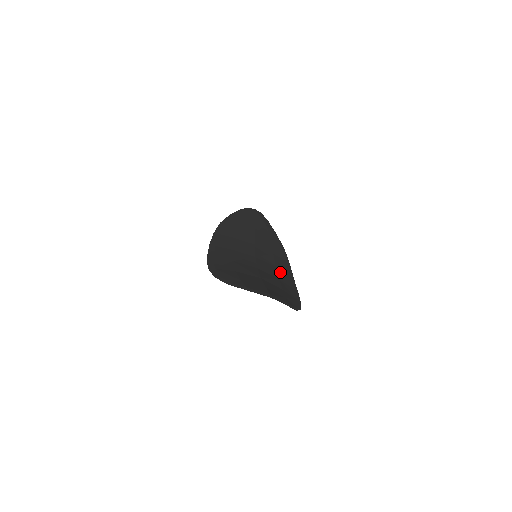
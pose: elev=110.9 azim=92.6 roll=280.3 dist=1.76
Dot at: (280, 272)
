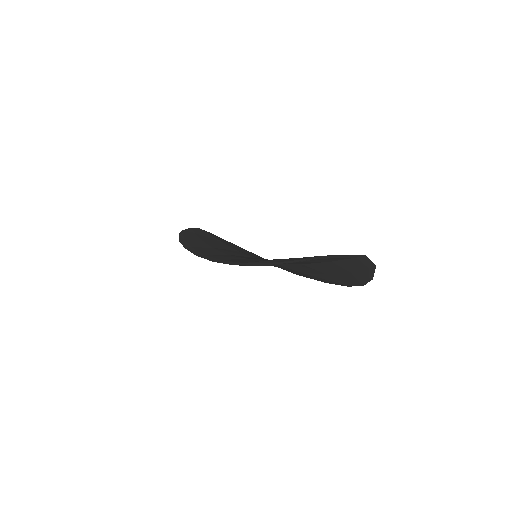
Dot at: occluded
